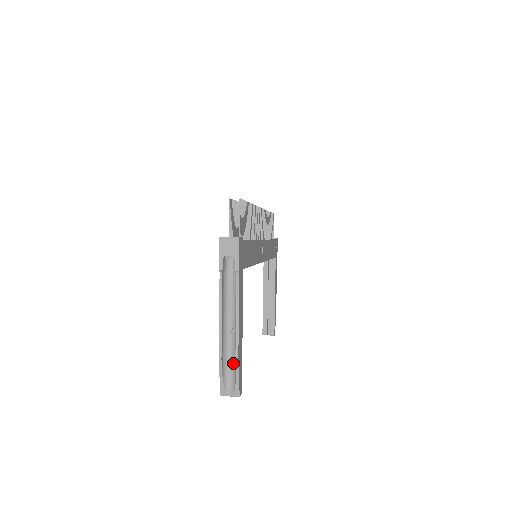
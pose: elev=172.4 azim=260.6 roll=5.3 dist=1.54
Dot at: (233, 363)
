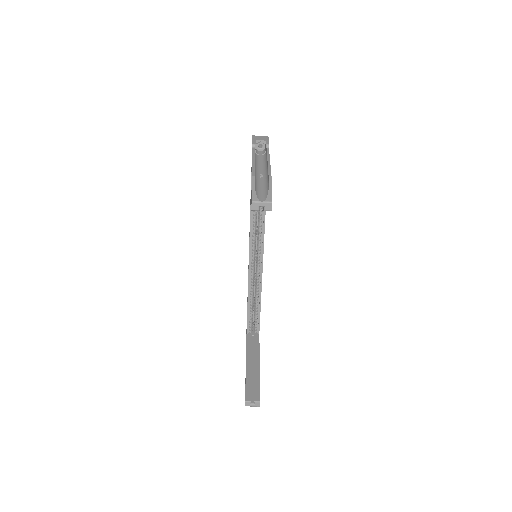
Dot at: (264, 186)
